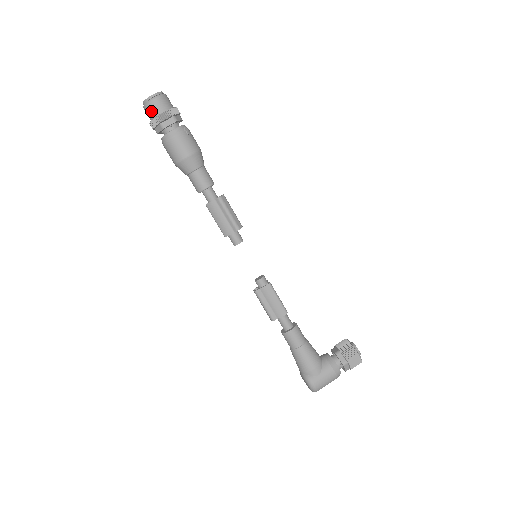
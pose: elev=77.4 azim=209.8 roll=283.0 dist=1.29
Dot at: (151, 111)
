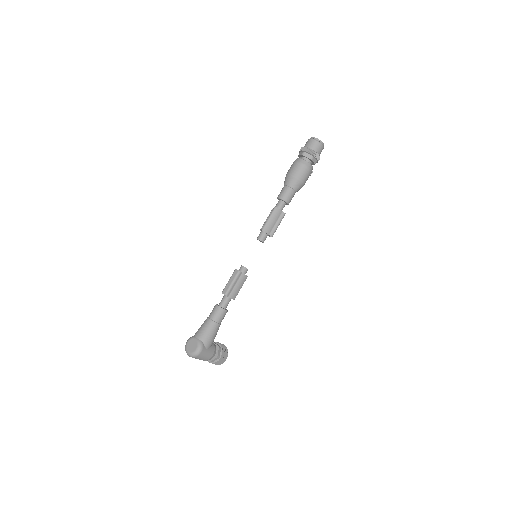
Dot at: (316, 146)
